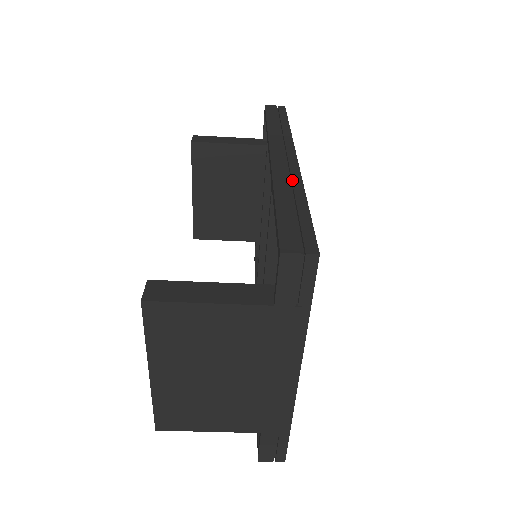
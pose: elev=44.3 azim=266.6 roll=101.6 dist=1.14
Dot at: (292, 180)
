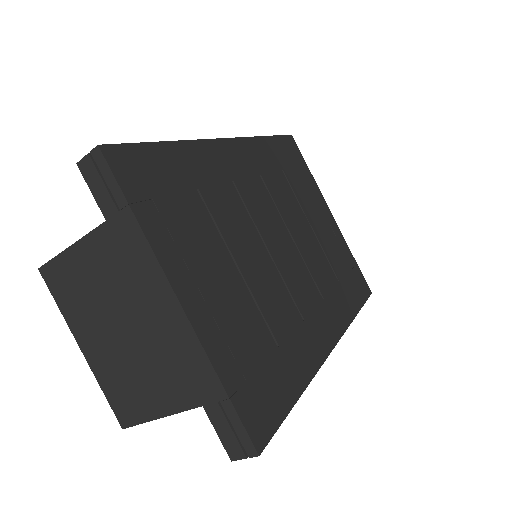
Dot at: occluded
